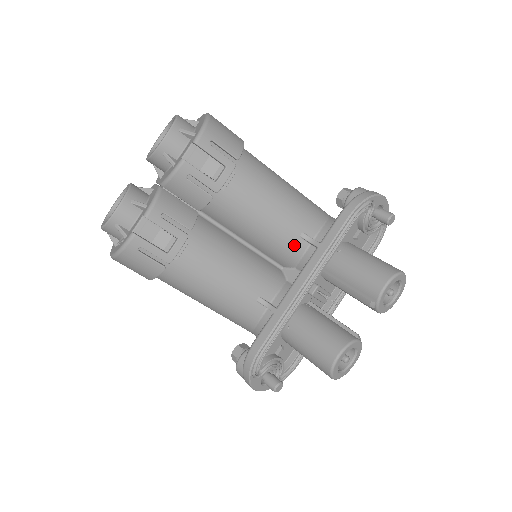
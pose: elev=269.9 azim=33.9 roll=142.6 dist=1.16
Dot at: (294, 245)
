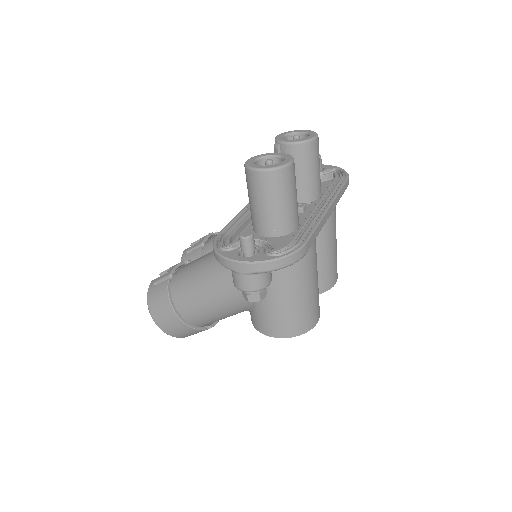
Dot at: occluded
